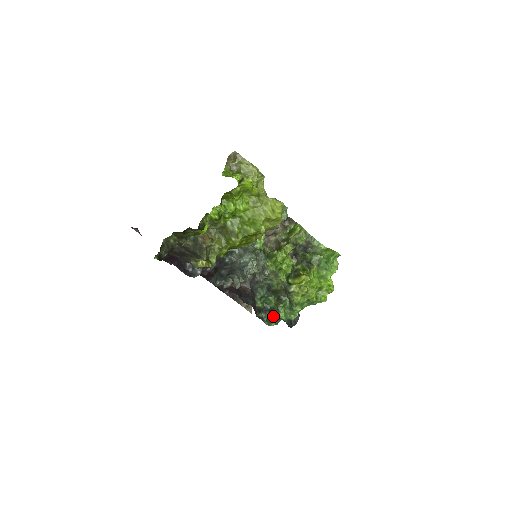
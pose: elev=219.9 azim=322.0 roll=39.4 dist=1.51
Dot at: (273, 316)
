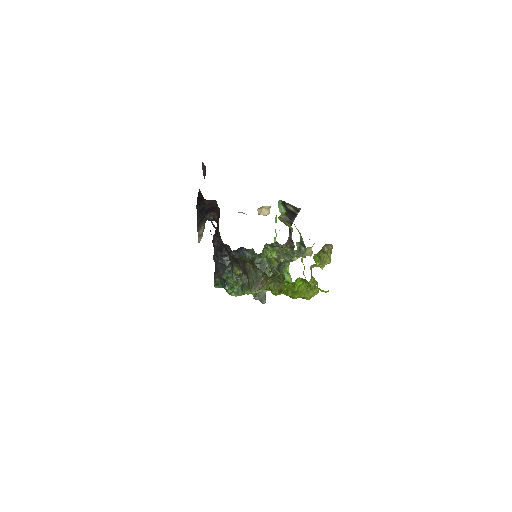
Dot at: (223, 284)
